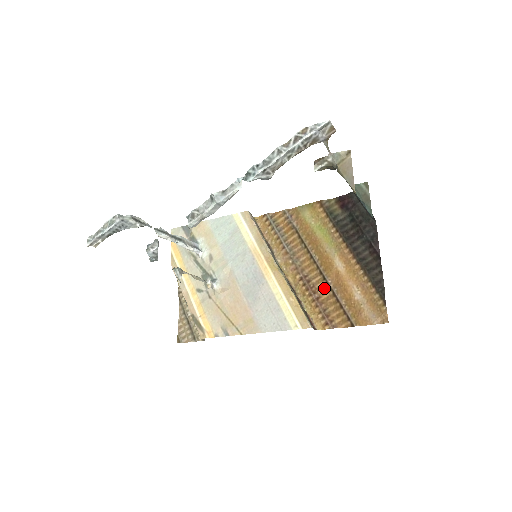
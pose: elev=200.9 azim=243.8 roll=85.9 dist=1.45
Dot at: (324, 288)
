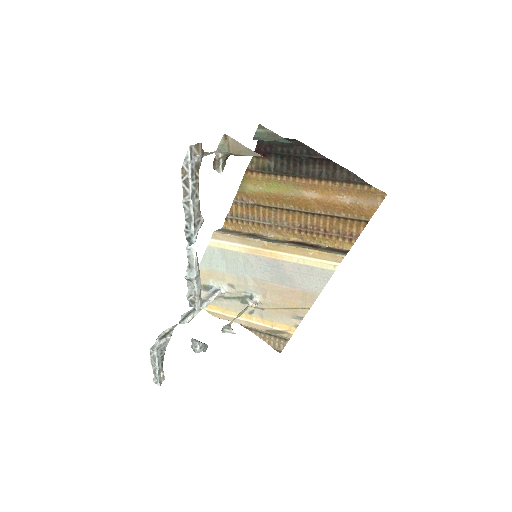
Dot at: (320, 220)
